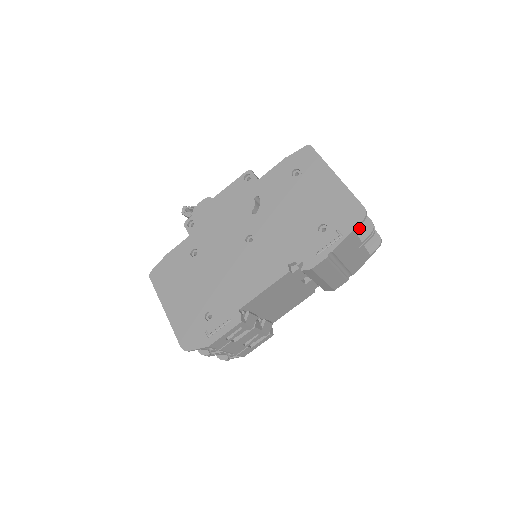
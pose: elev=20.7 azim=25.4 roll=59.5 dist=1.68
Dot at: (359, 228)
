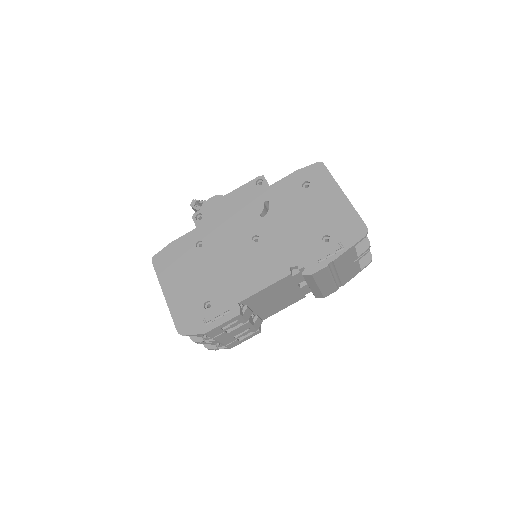
Dot at: occluded
